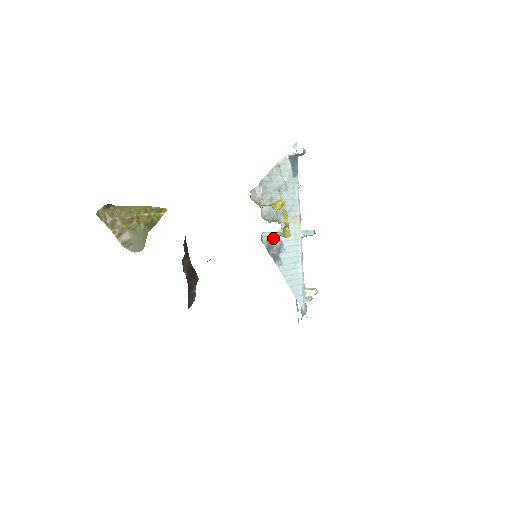
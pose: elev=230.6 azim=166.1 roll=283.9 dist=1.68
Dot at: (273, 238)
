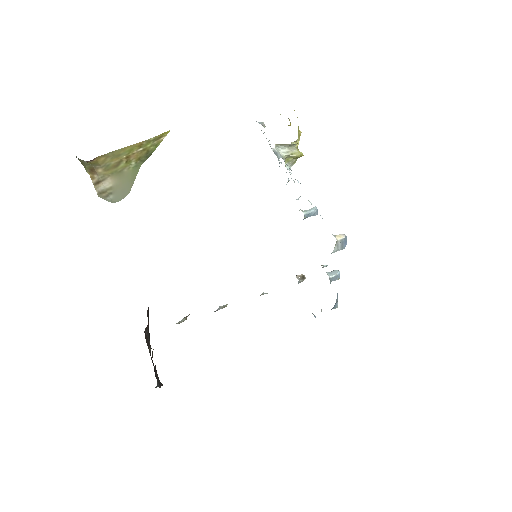
Dot at: (285, 164)
